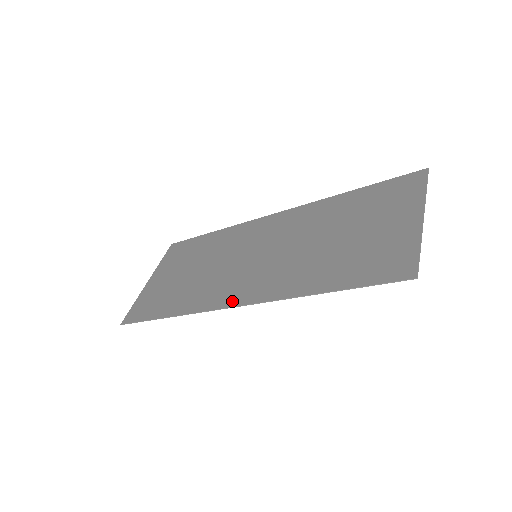
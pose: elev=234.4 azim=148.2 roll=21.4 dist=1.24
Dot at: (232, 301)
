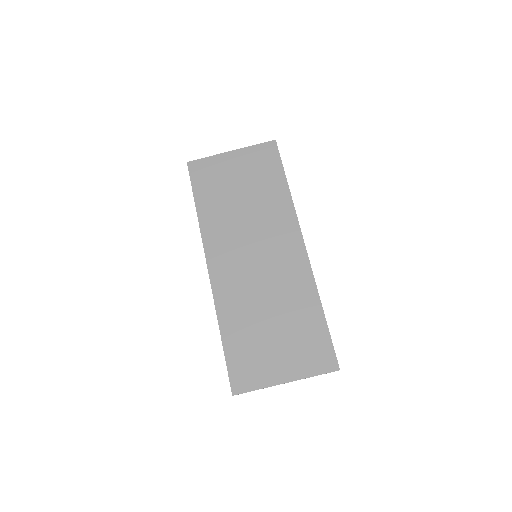
Dot at: (212, 264)
